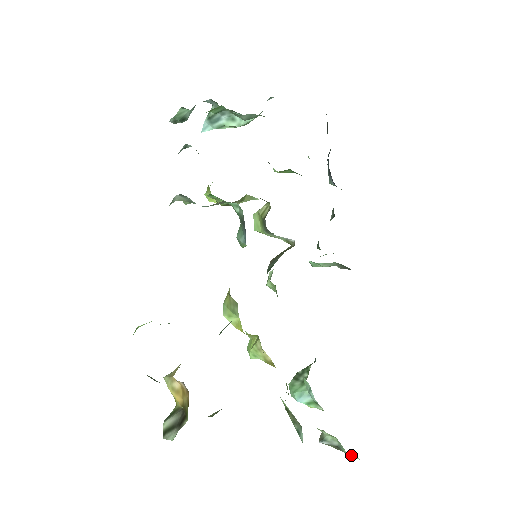
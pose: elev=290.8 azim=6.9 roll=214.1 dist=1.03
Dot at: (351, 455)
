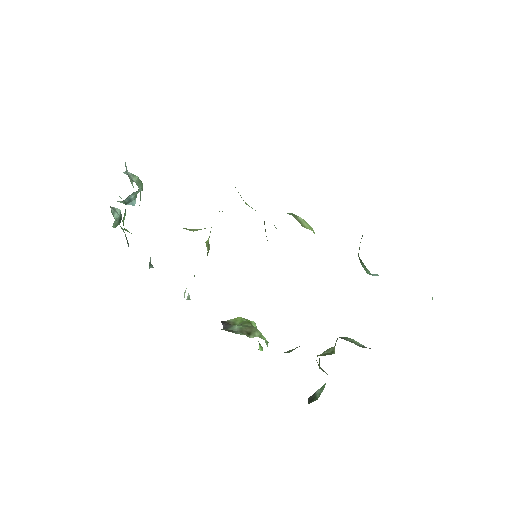
Dot at: occluded
